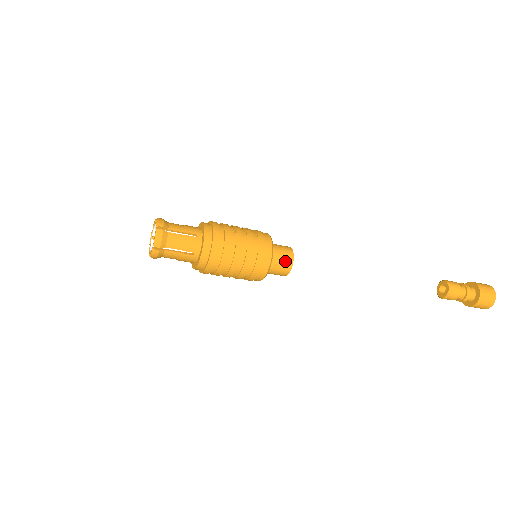
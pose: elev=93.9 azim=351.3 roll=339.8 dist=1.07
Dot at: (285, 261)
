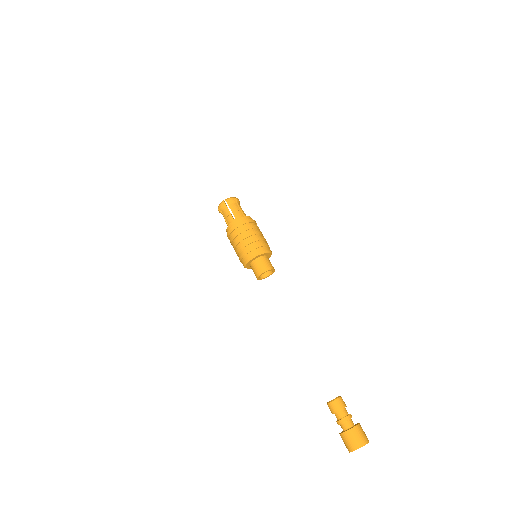
Dot at: (266, 265)
